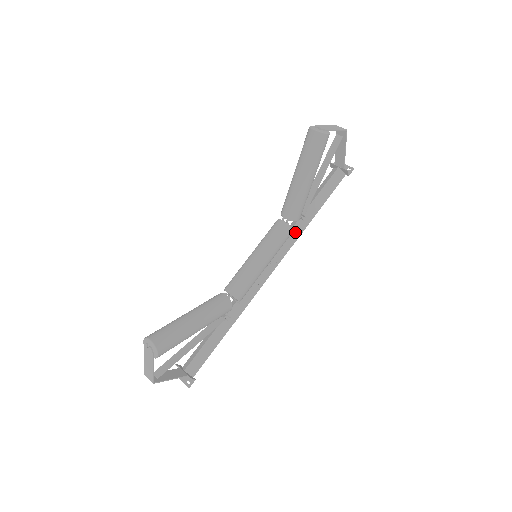
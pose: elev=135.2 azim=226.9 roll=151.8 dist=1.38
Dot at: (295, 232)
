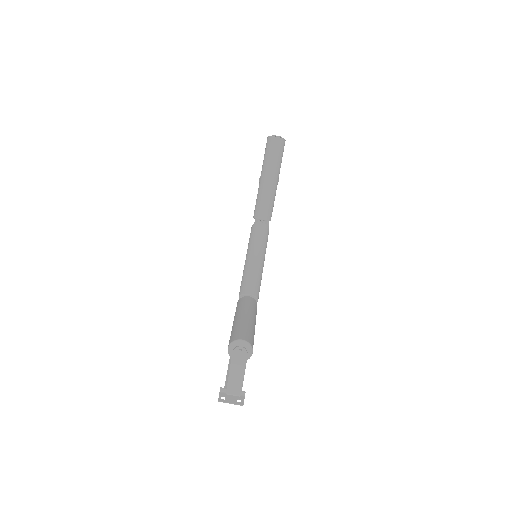
Dot at: occluded
